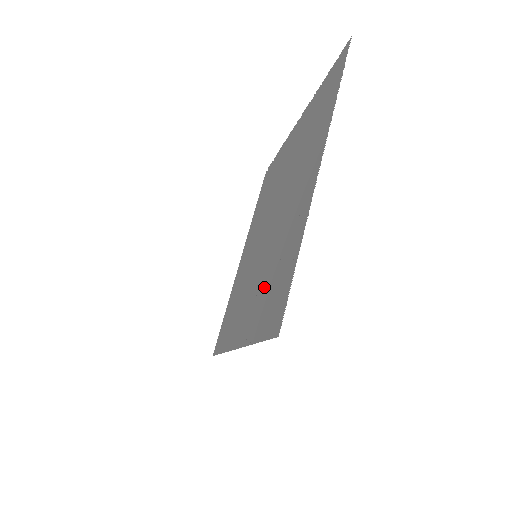
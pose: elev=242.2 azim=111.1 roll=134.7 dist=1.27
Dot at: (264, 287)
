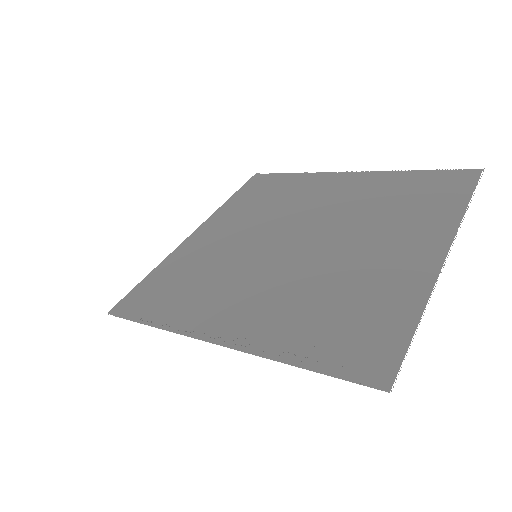
Dot at: (308, 308)
